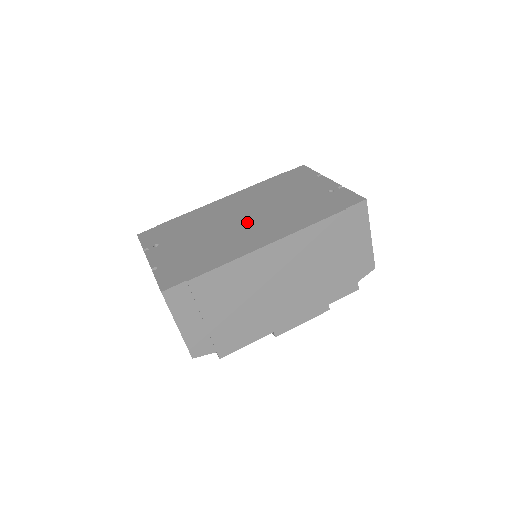
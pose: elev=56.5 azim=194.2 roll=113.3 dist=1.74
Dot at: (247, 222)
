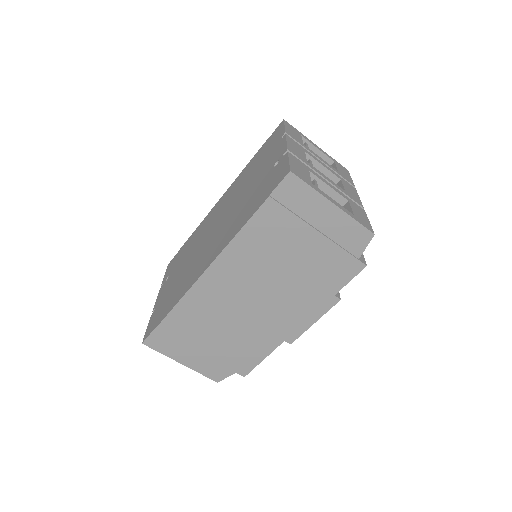
Dot at: (212, 236)
